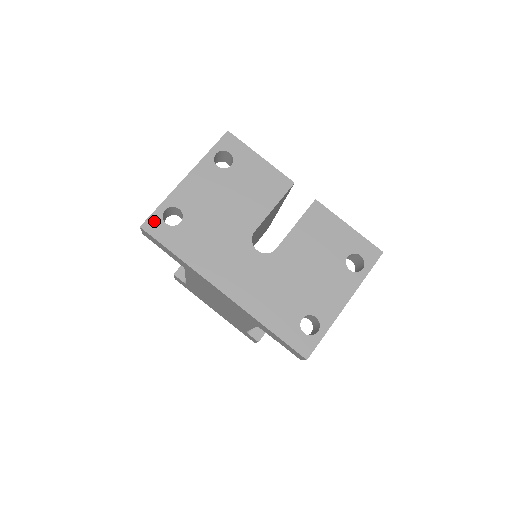
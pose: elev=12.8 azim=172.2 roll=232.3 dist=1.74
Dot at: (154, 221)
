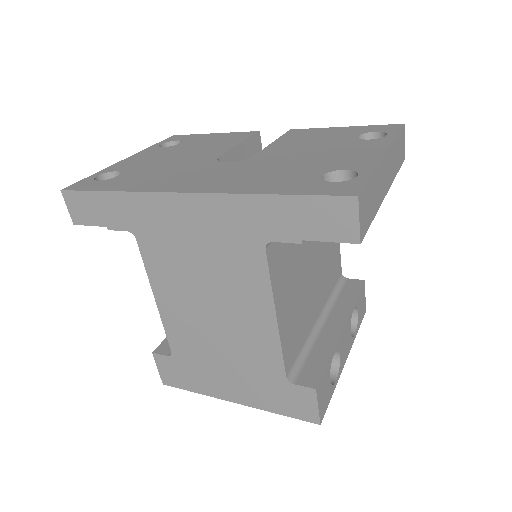
Dot at: (81, 183)
